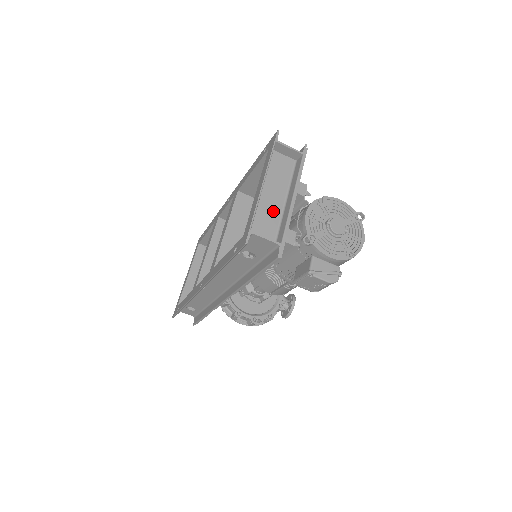
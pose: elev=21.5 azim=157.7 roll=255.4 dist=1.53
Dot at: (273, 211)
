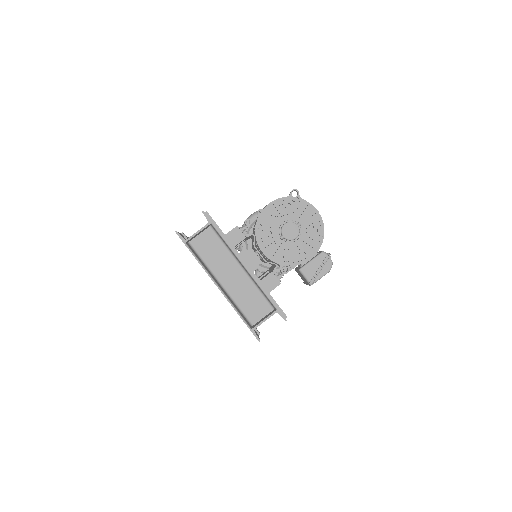
Dot at: (244, 286)
